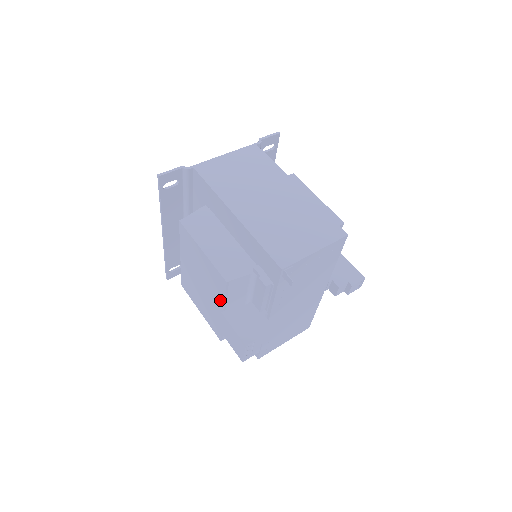
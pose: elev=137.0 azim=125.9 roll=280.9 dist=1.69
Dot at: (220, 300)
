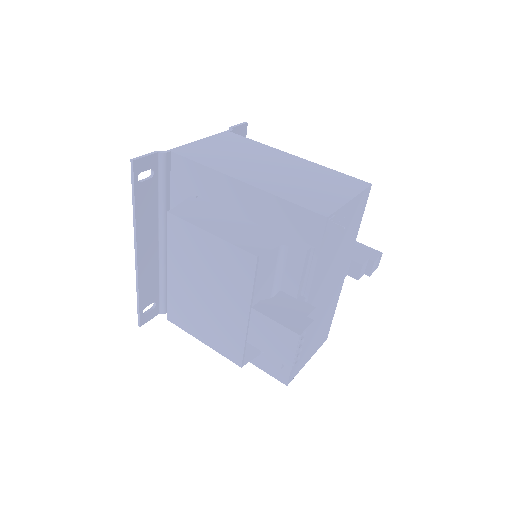
Dot at: (243, 296)
